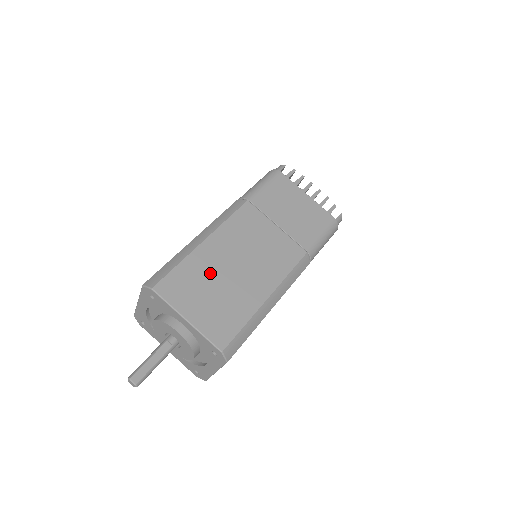
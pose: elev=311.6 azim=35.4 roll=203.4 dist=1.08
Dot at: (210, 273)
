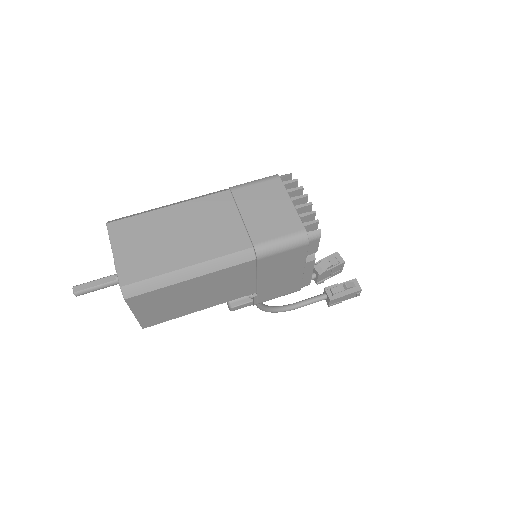
Dot at: (156, 230)
